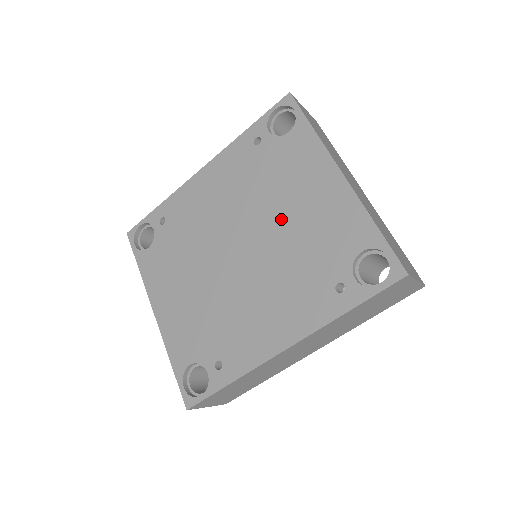
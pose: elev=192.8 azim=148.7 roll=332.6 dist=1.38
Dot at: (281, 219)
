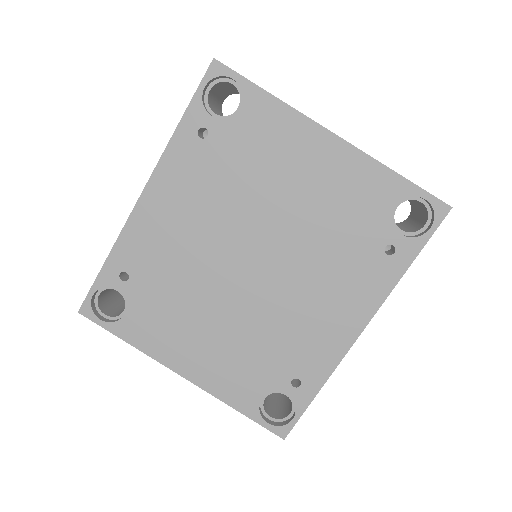
Dot at: (286, 210)
